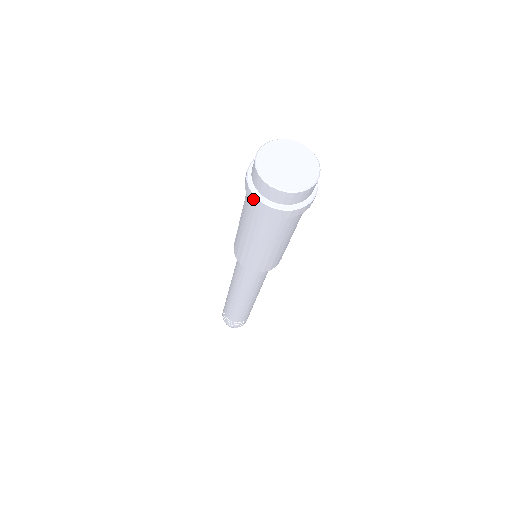
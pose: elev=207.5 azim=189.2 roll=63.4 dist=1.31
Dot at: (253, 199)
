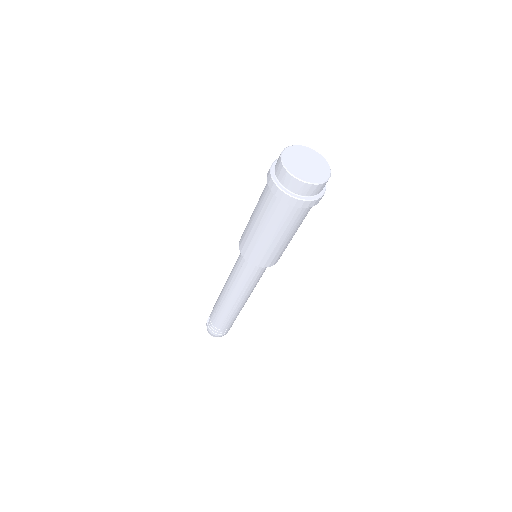
Dot at: (270, 182)
